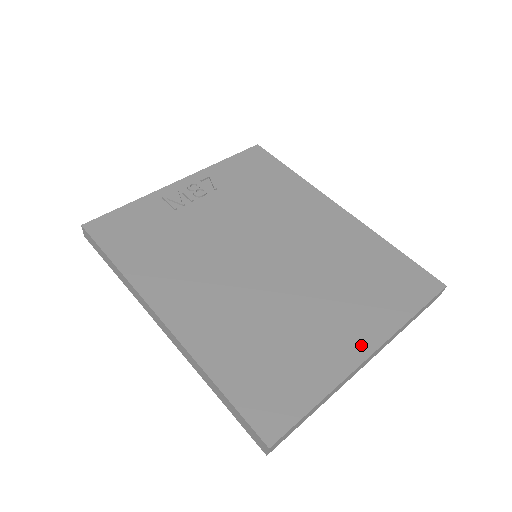
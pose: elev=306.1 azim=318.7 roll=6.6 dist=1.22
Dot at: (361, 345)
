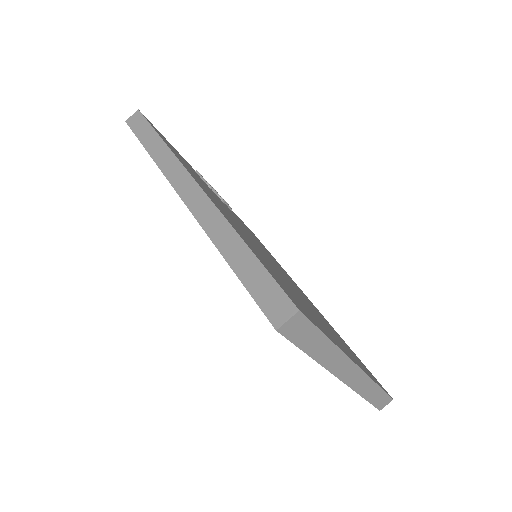
Dot at: occluded
